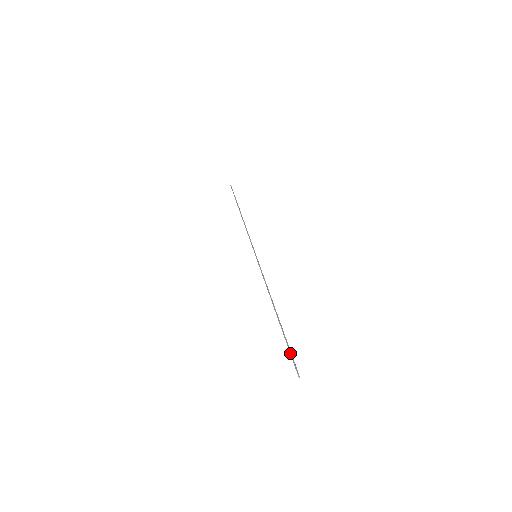
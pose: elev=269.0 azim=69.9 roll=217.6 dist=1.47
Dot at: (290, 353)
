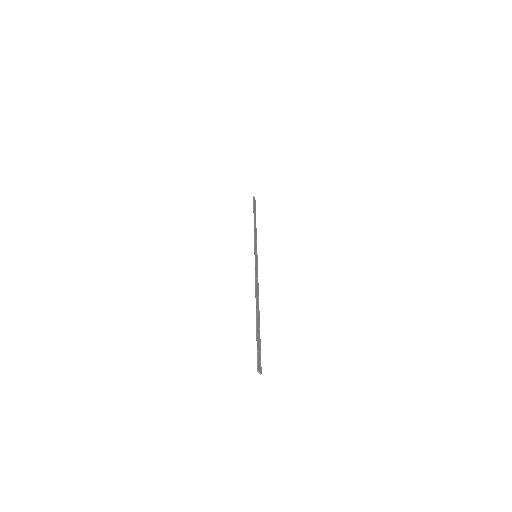
Dot at: occluded
